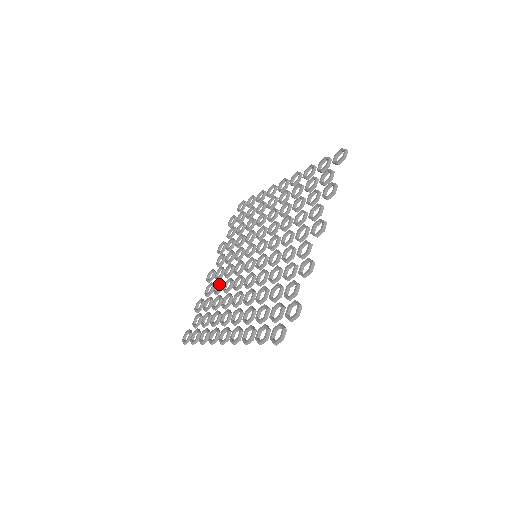
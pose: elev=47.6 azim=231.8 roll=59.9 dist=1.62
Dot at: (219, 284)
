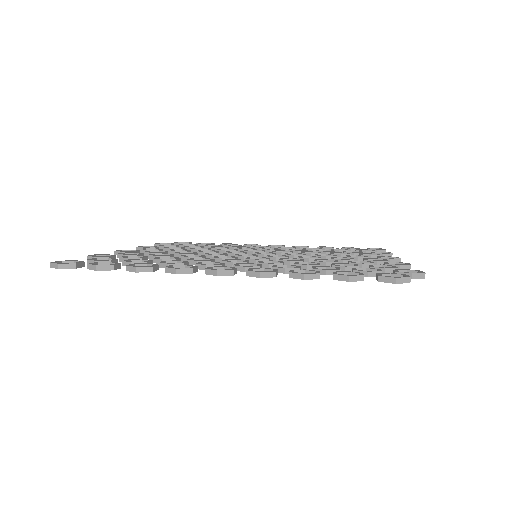
Dot at: occluded
